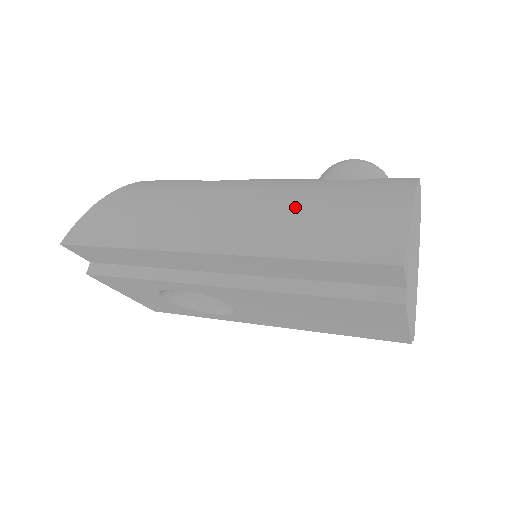
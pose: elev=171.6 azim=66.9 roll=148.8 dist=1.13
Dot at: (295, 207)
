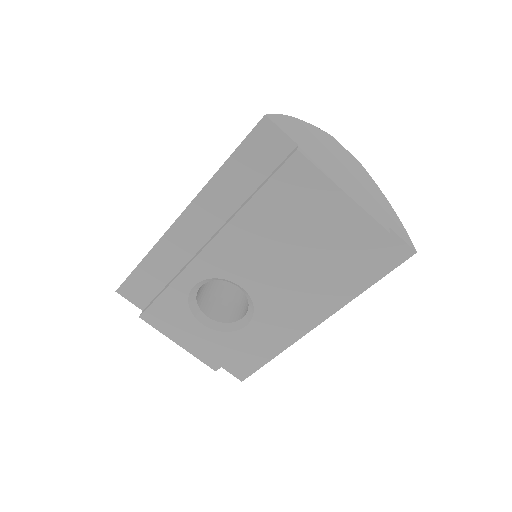
Dot at: occluded
